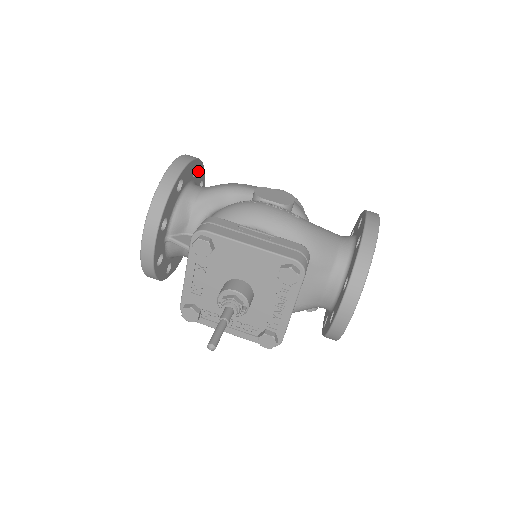
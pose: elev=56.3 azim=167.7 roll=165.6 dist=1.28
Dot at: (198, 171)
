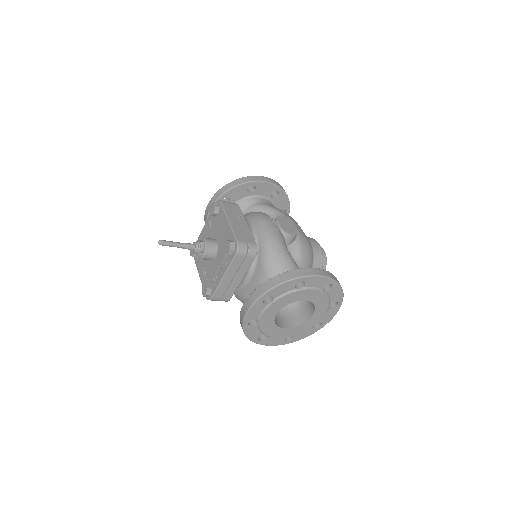
Dot at: (280, 198)
